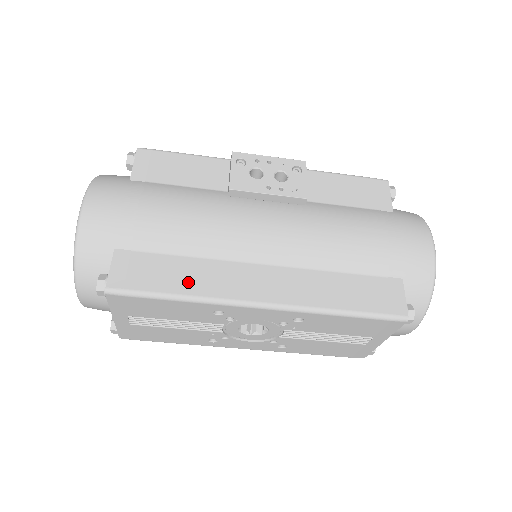
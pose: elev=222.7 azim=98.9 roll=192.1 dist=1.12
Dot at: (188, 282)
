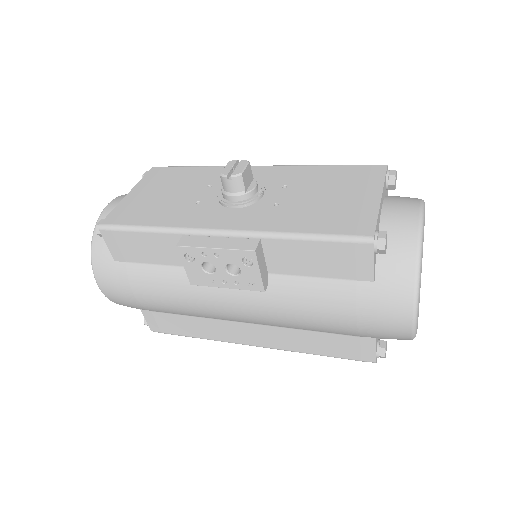
Dot at: (197, 331)
